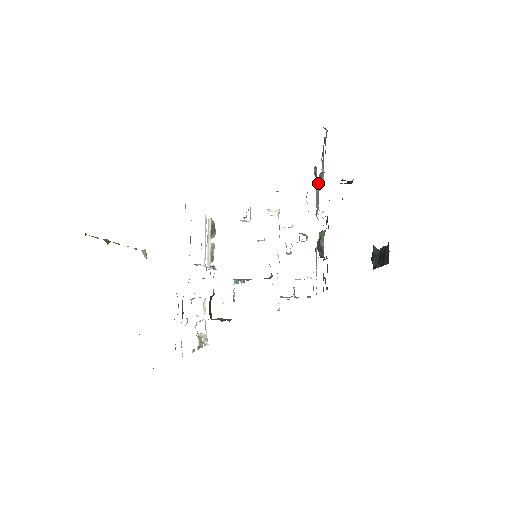
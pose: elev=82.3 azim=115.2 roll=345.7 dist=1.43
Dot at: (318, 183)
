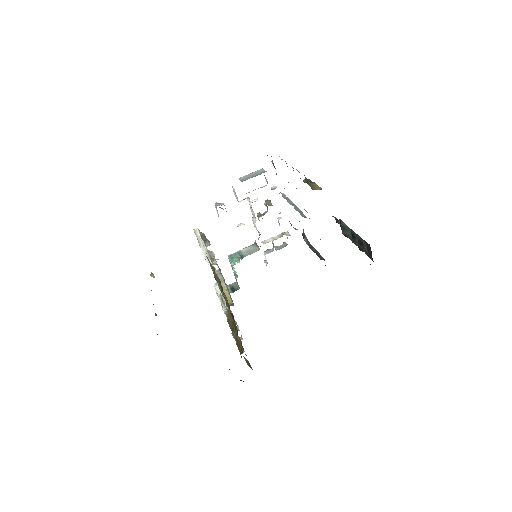
Dot at: occluded
